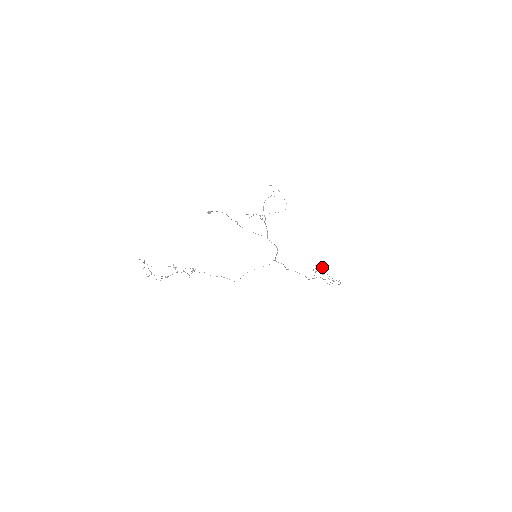
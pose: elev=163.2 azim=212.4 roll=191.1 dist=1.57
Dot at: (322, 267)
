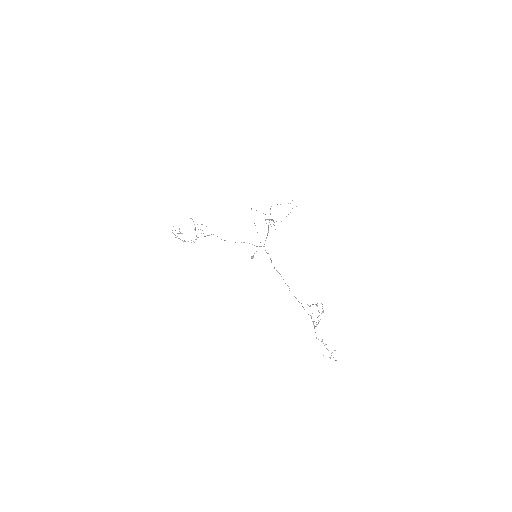
Dot at: (332, 352)
